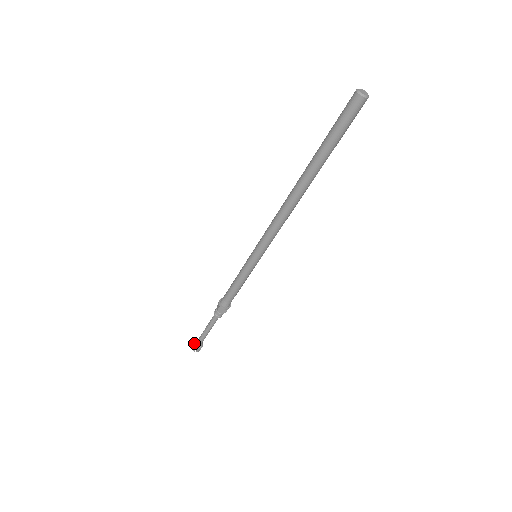
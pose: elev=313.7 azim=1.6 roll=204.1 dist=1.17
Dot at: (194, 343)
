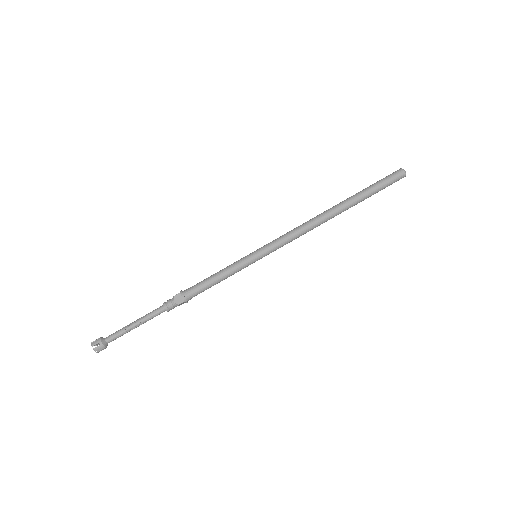
Dot at: (102, 337)
